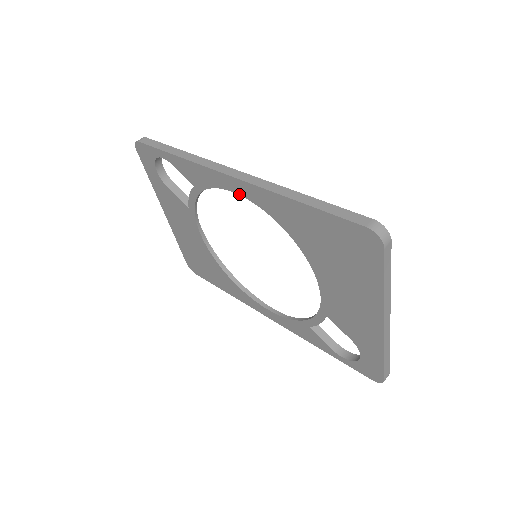
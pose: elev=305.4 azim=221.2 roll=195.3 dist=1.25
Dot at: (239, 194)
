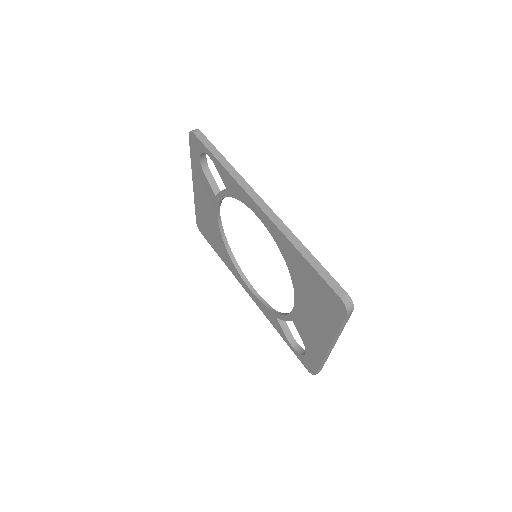
Dot at: (261, 220)
